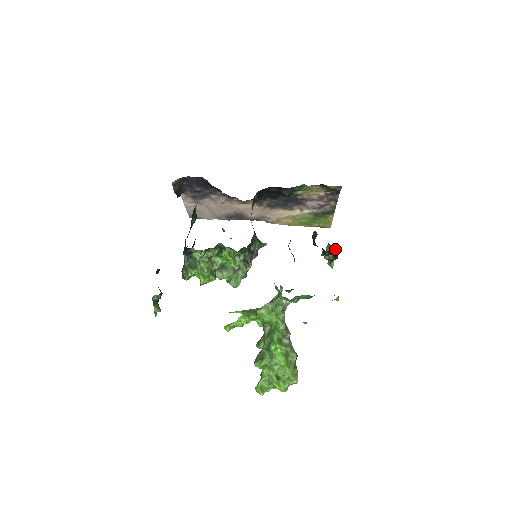
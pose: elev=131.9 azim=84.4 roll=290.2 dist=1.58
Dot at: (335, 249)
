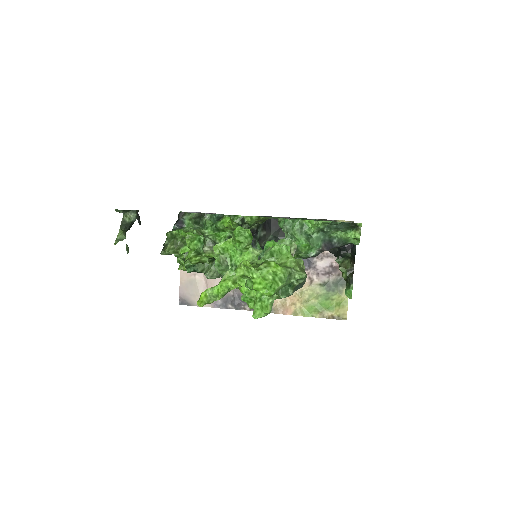
Dot at: occluded
